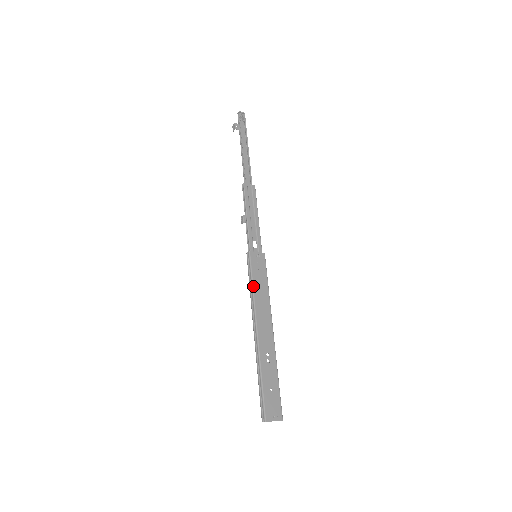
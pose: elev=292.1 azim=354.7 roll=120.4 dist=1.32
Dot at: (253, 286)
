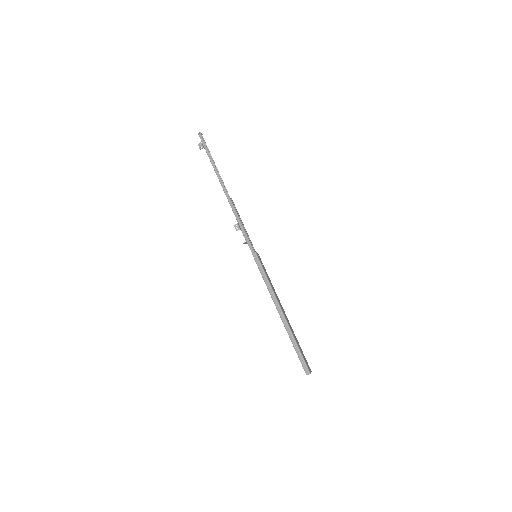
Dot at: (268, 279)
